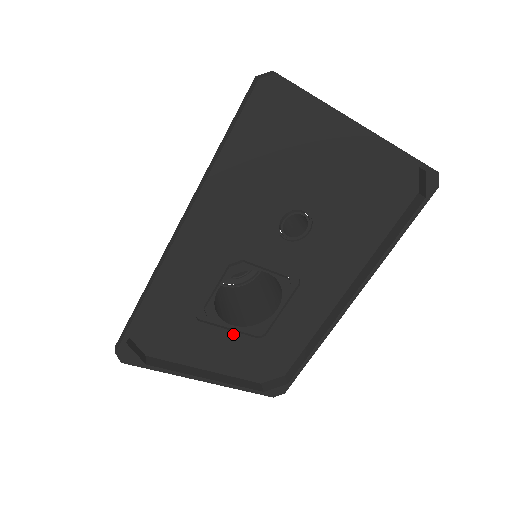
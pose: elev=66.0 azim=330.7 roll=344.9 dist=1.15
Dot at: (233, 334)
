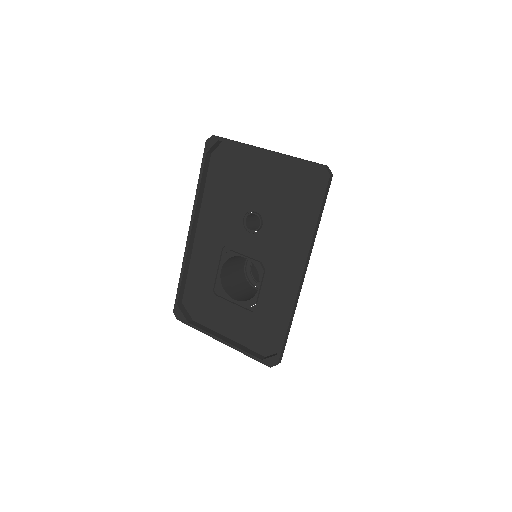
Dot at: (237, 307)
